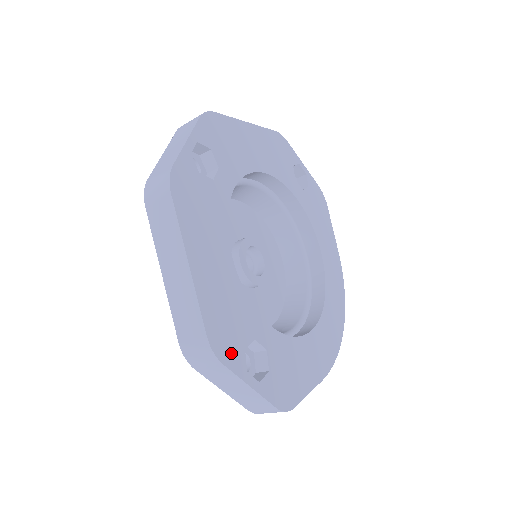
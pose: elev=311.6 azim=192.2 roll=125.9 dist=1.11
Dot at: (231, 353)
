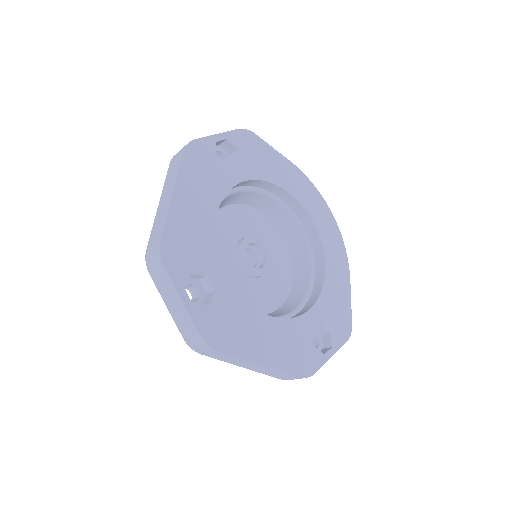
Dot at: (312, 362)
